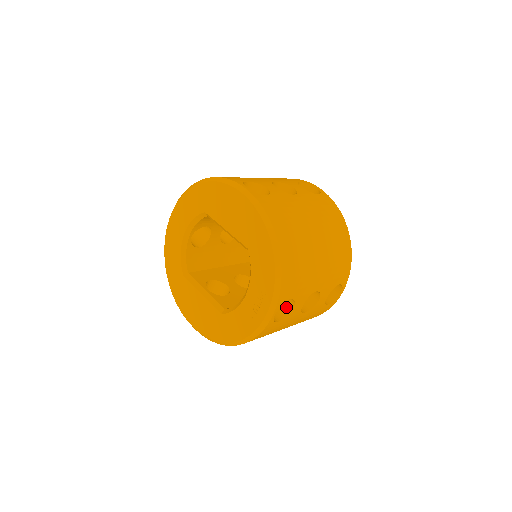
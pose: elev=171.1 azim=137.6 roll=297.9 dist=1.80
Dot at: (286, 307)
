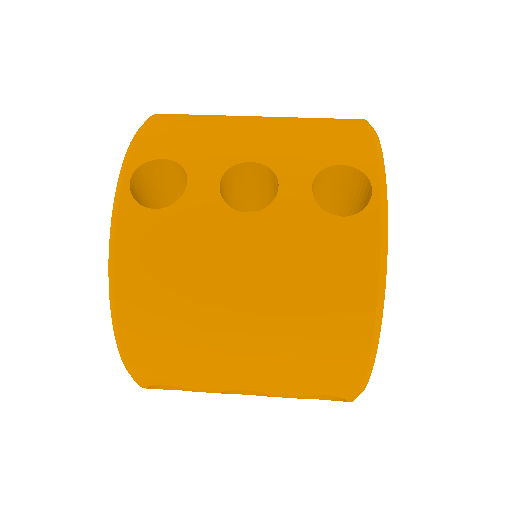
Dot at: occluded
